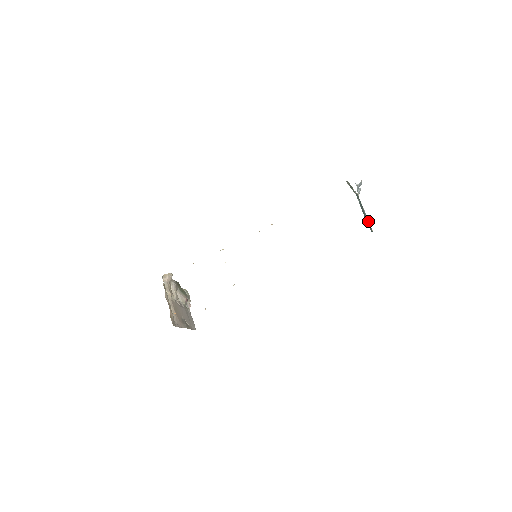
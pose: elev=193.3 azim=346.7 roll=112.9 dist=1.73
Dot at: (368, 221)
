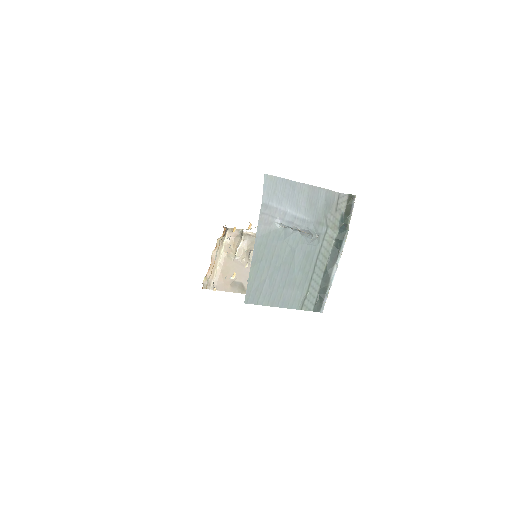
Dot at: (325, 289)
